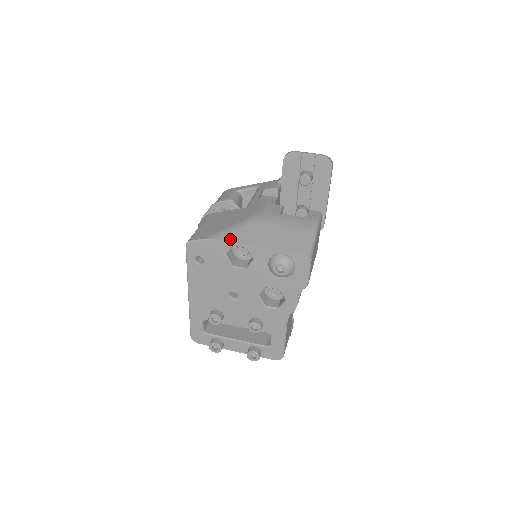
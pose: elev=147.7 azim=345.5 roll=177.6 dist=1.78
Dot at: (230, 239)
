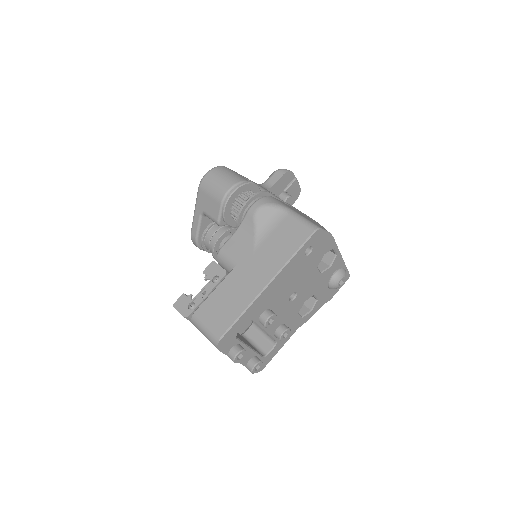
Dot at: occluded
